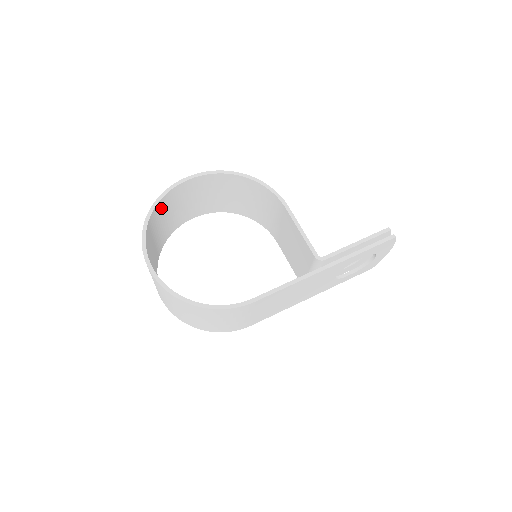
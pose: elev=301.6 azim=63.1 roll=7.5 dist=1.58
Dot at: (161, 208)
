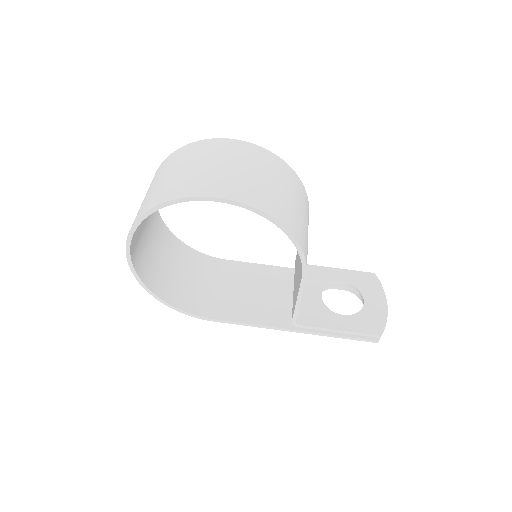
Dot at: occluded
